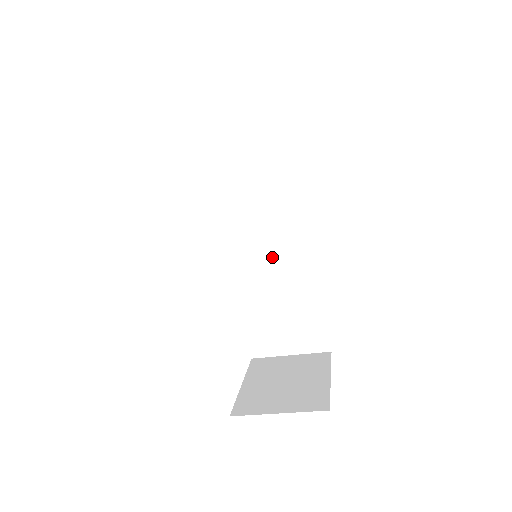
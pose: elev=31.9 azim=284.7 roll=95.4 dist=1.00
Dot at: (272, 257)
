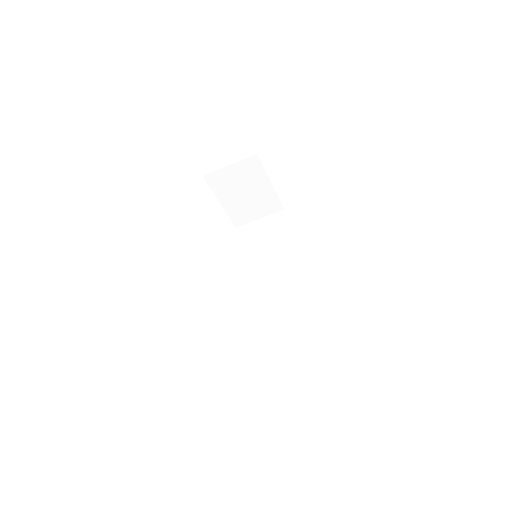
Dot at: (274, 292)
